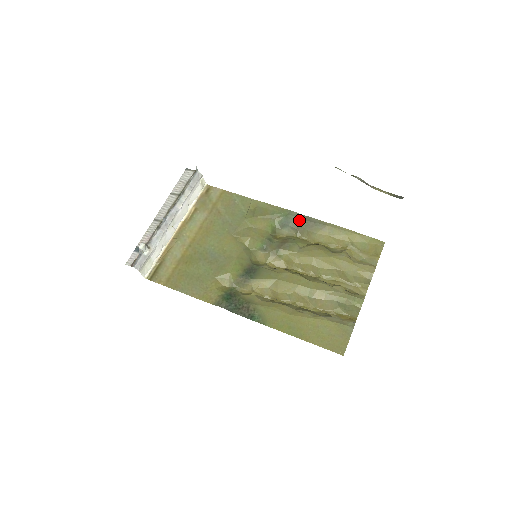
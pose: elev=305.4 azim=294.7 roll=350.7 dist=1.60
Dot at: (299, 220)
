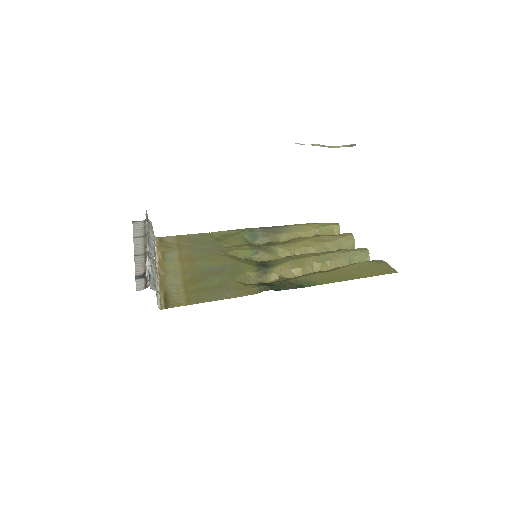
Dot at: (264, 230)
